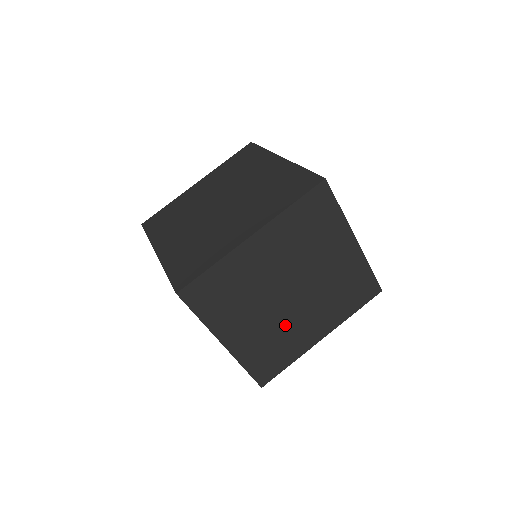
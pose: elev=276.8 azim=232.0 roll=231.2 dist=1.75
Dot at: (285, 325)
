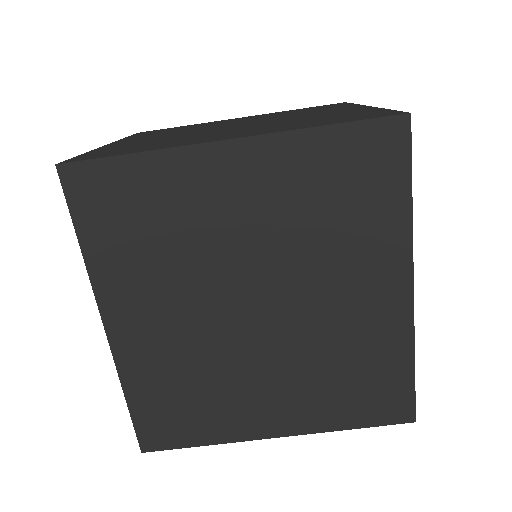
Dot at: occluded
